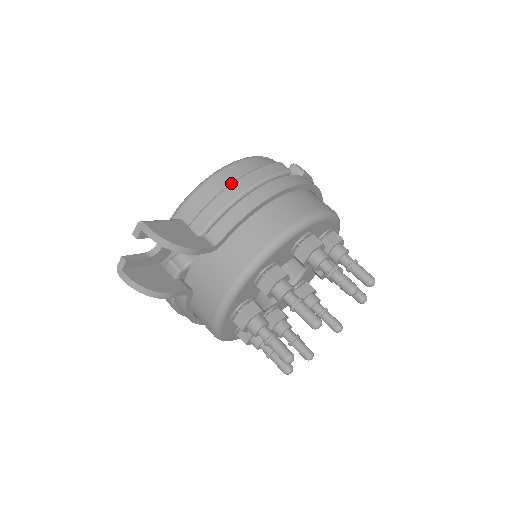
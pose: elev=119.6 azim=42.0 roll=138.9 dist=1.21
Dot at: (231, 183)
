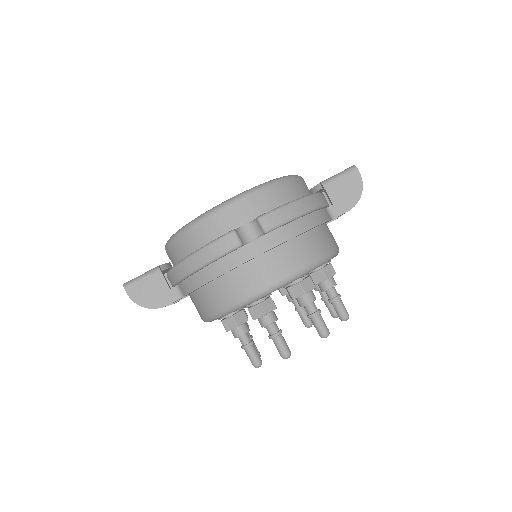
Dot at: (183, 259)
